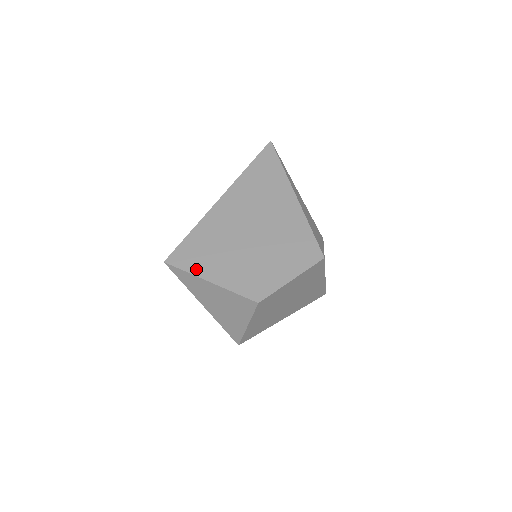
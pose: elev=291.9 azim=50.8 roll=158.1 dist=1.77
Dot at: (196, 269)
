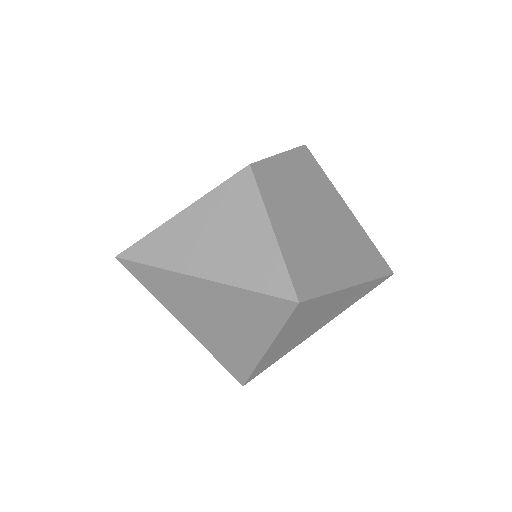
Dot at: occluded
